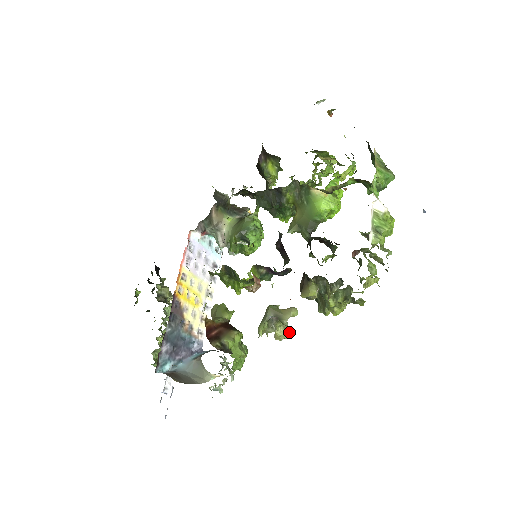
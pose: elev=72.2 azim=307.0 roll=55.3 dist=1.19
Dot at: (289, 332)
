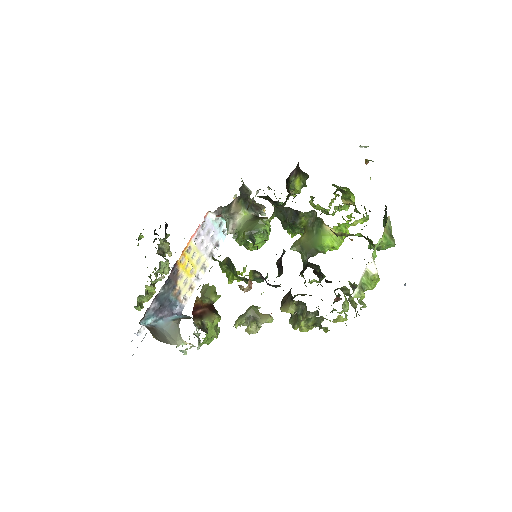
Dot at: occluded
